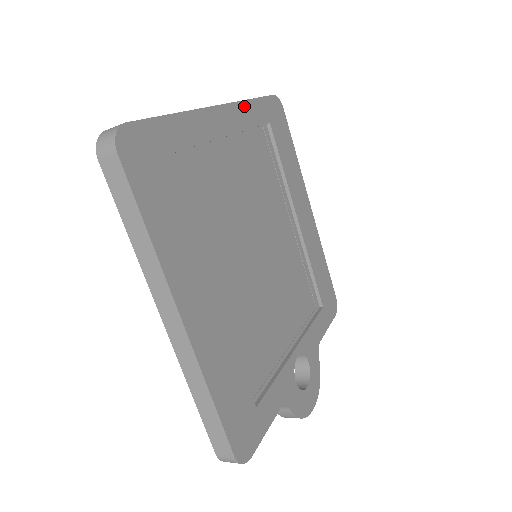
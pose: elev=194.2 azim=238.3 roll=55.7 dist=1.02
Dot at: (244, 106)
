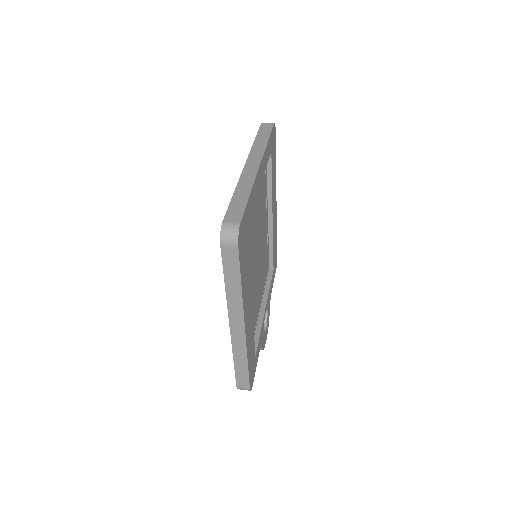
Dot at: (266, 151)
